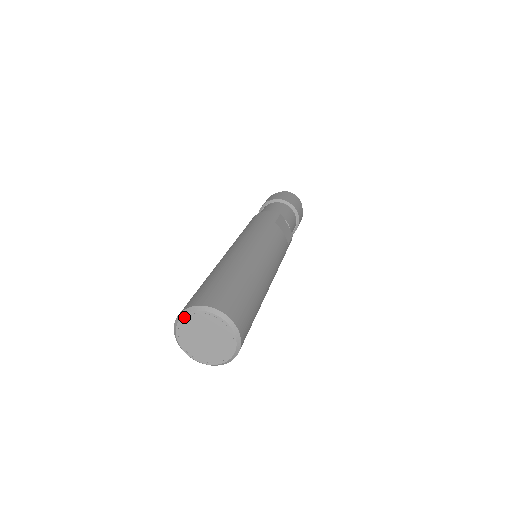
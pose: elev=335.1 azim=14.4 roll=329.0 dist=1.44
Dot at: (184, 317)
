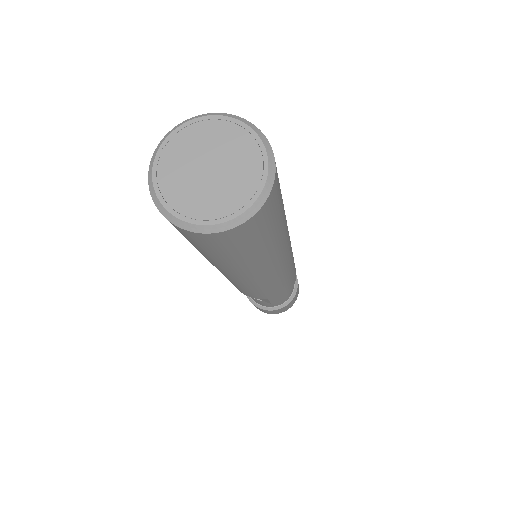
Dot at: (156, 163)
